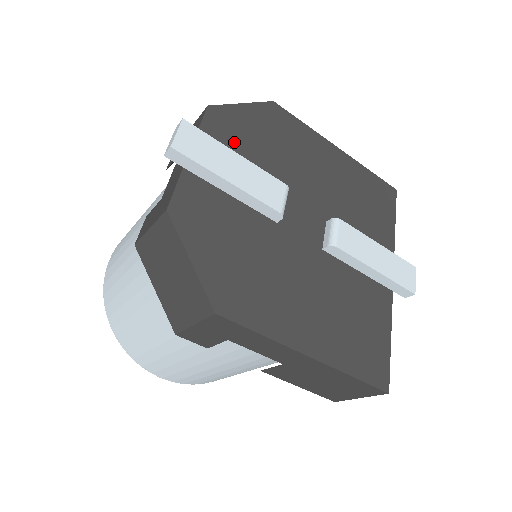
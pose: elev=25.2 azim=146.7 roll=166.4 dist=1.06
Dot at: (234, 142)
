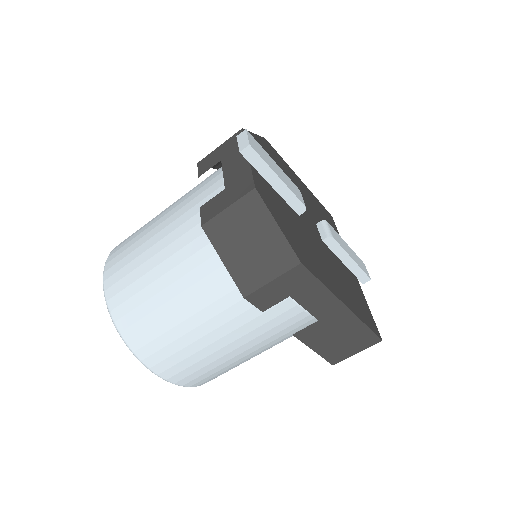
Dot at: occluded
